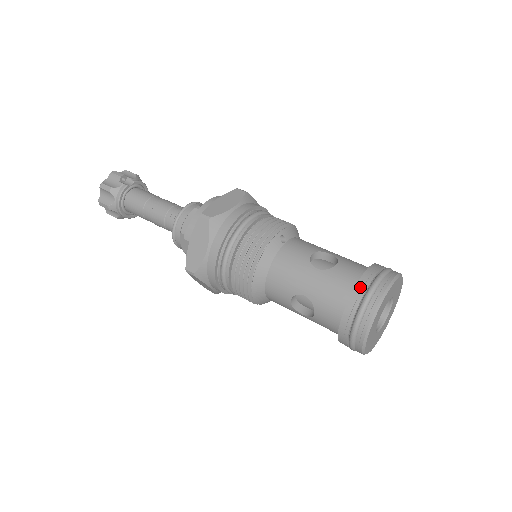
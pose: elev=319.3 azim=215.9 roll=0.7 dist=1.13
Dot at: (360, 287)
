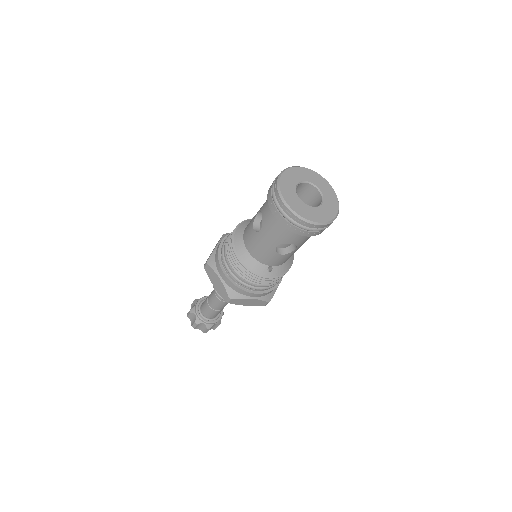
Dot at: occluded
